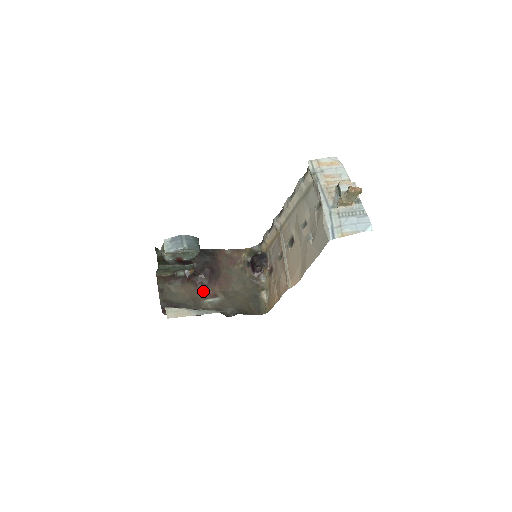
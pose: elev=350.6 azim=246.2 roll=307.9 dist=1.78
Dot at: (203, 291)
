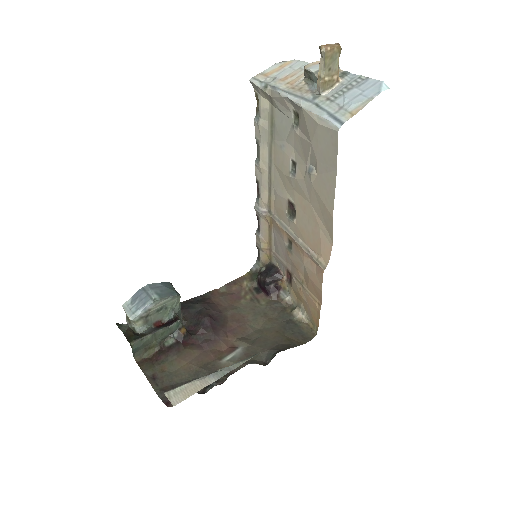
Dot at: (213, 350)
